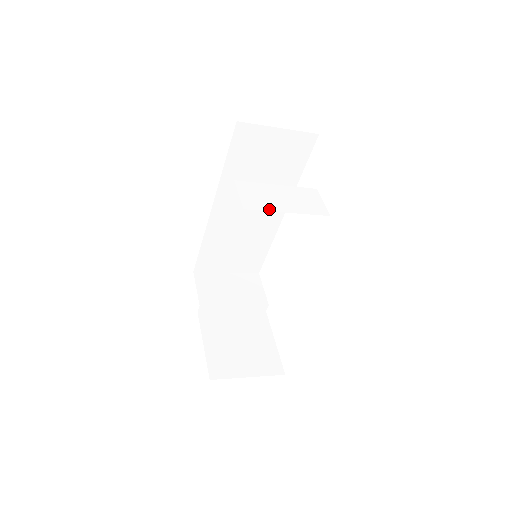
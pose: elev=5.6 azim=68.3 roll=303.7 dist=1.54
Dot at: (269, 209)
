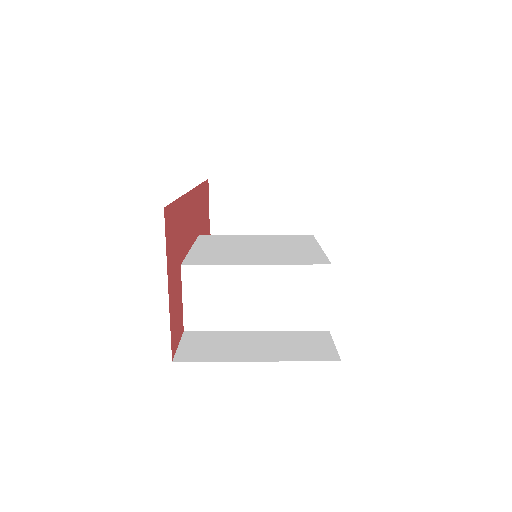
Dot at: (225, 326)
